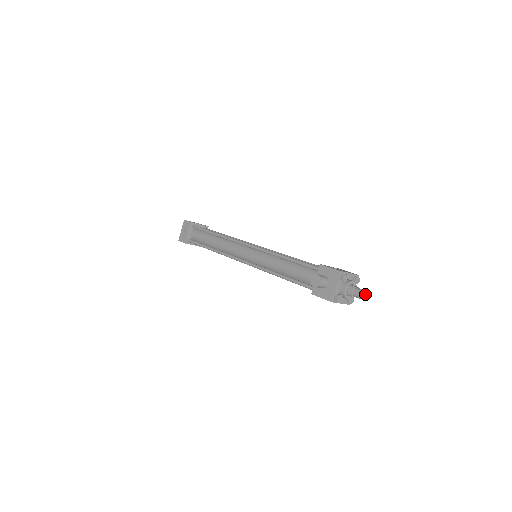
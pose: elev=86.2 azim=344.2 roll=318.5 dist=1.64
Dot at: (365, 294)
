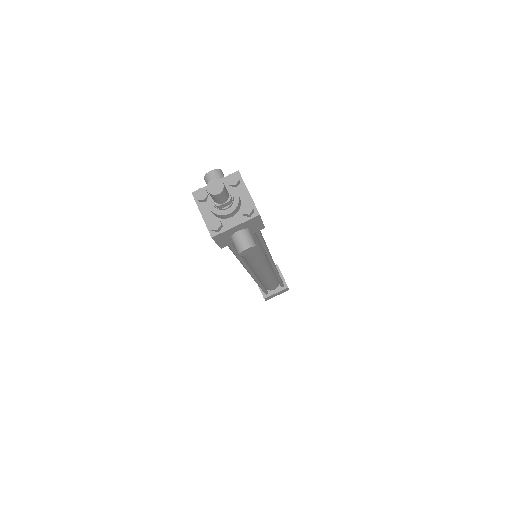
Dot at: (215, 178)
